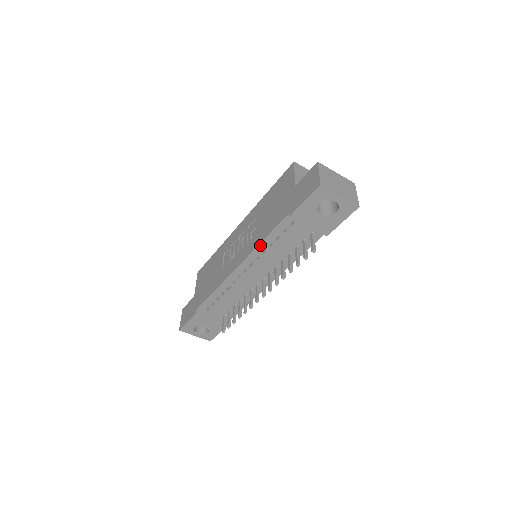
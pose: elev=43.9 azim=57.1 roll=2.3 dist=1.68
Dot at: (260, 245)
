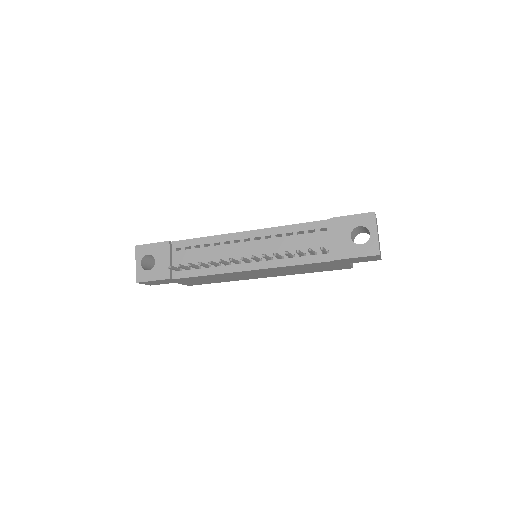
Dot at: (284, 227)
